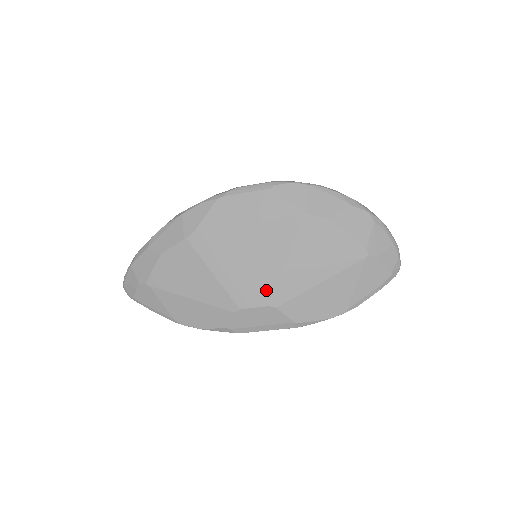
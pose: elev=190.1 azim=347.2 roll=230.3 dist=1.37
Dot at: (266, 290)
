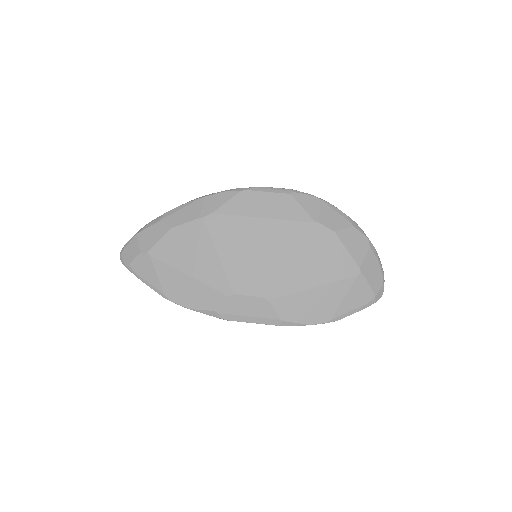
Dot at: (264, 281)
